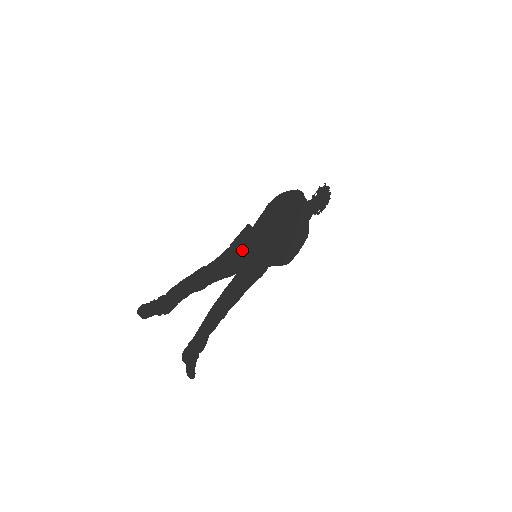
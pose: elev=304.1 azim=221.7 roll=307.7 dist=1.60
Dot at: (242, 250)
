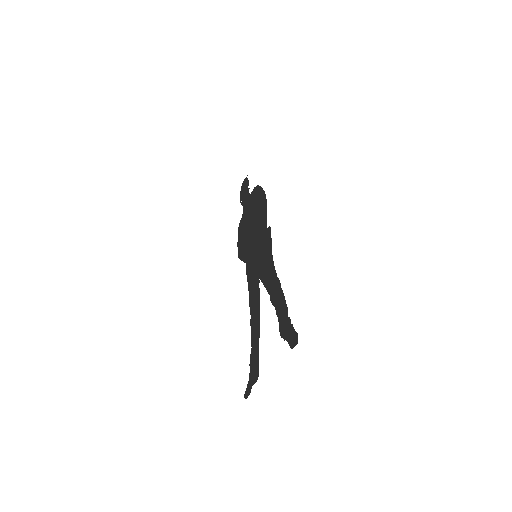
Dot at: (264, 253)
